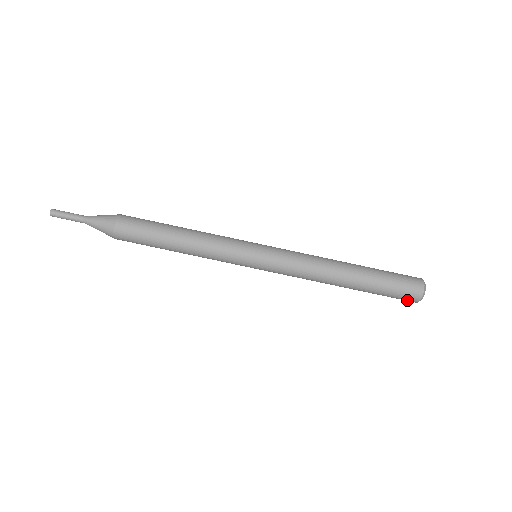
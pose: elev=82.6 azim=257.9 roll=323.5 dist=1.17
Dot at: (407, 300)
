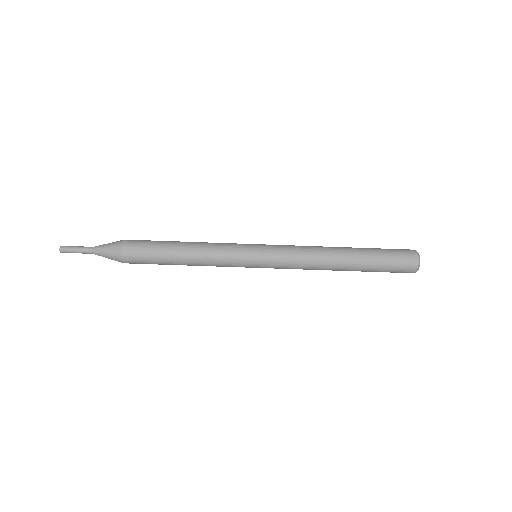
Dot at: (406, 269)
